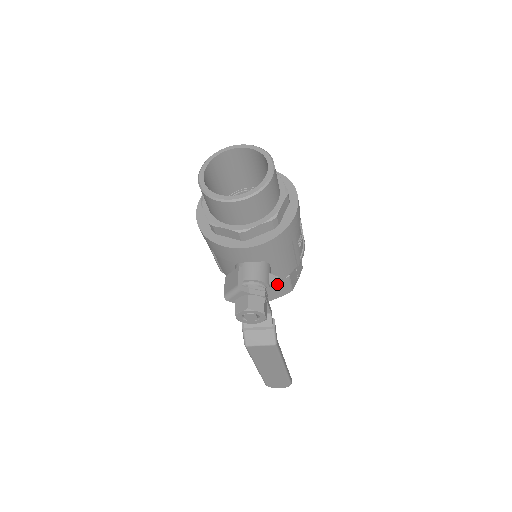
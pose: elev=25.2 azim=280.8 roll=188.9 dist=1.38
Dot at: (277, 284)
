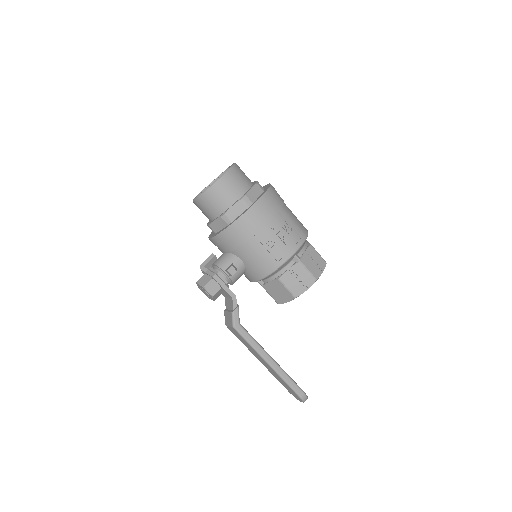
Dot at: (228, 271)
